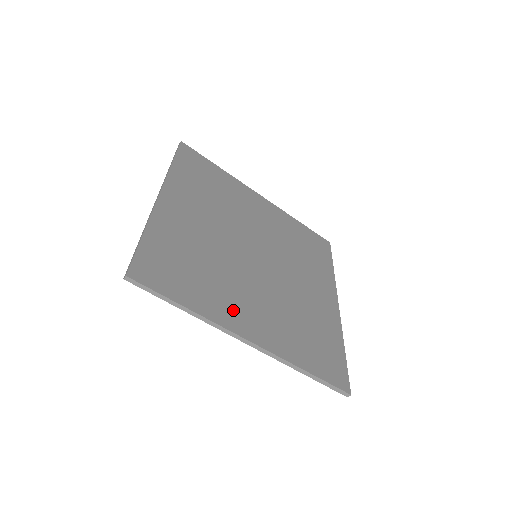
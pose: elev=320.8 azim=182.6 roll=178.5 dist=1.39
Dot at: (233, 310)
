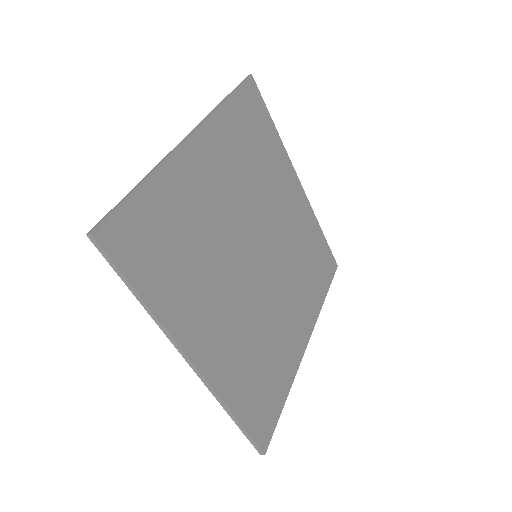
Dot at: (196, 319)
